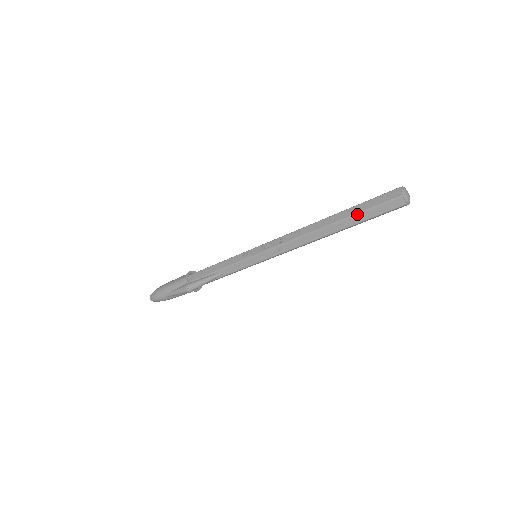
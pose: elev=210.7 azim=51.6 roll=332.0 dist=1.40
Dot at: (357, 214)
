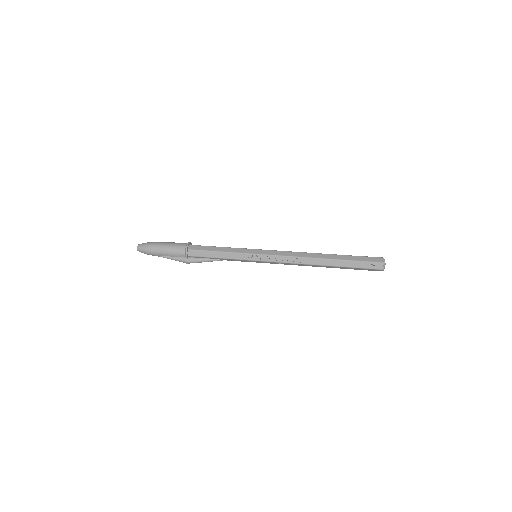
Dot at: (349, 267)
